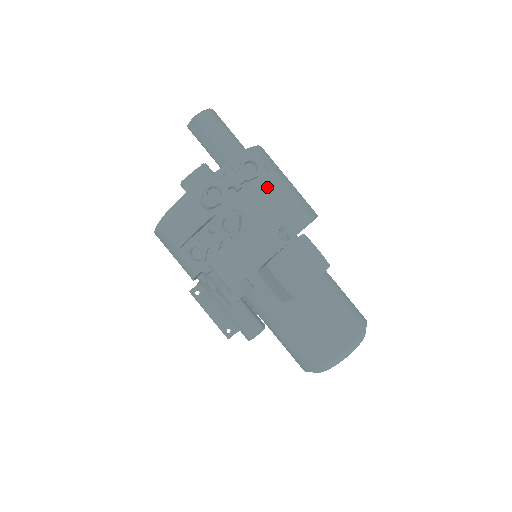
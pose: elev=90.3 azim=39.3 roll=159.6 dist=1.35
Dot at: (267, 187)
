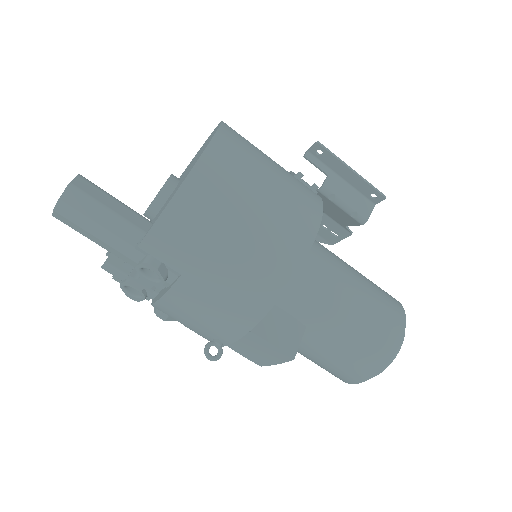
Dot at: (179, 298)
